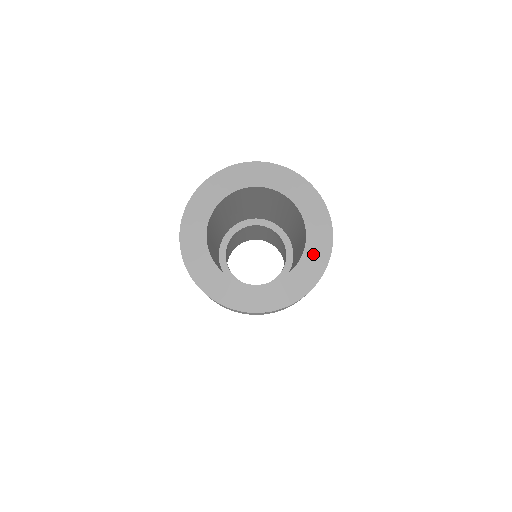
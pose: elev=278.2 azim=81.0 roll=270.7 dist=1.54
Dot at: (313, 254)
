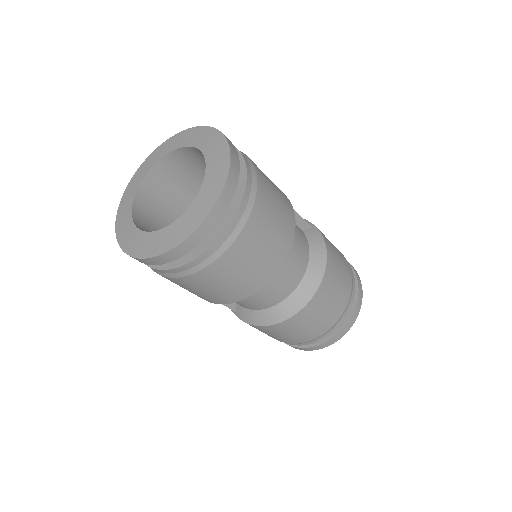
Dot at: (214, 158)
